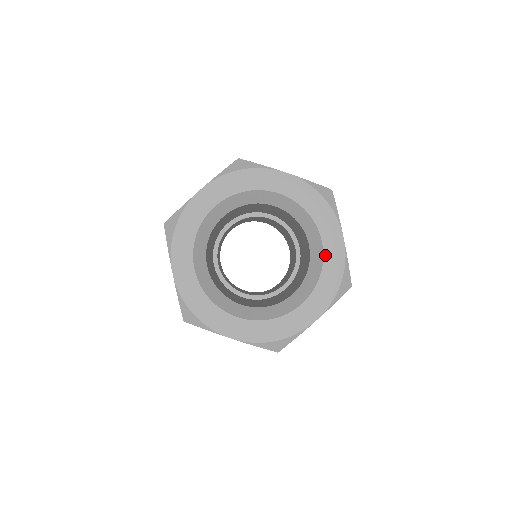
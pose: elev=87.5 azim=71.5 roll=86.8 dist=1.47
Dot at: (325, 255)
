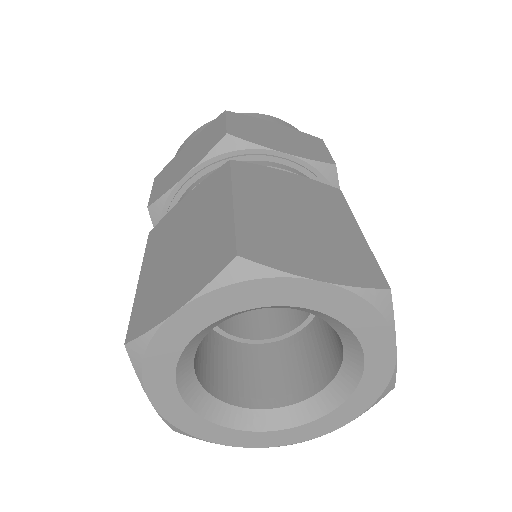
Dot at: (313, 423)
